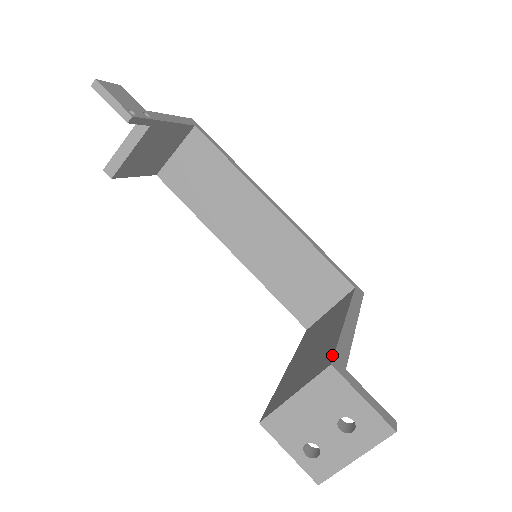
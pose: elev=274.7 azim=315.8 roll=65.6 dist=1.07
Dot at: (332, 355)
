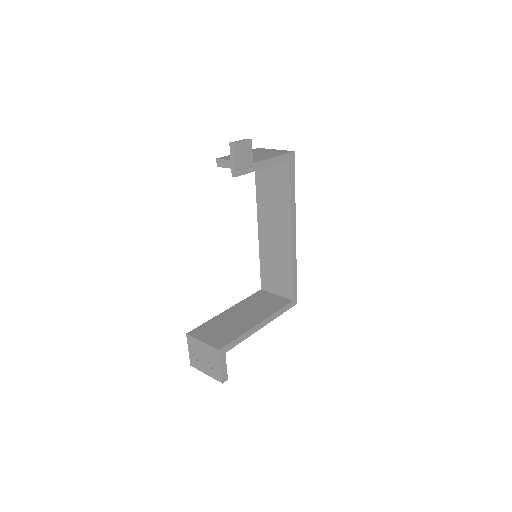
Dot at: (226, 344)
